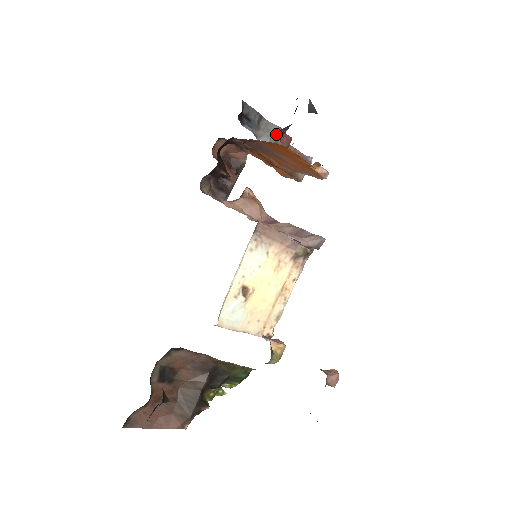
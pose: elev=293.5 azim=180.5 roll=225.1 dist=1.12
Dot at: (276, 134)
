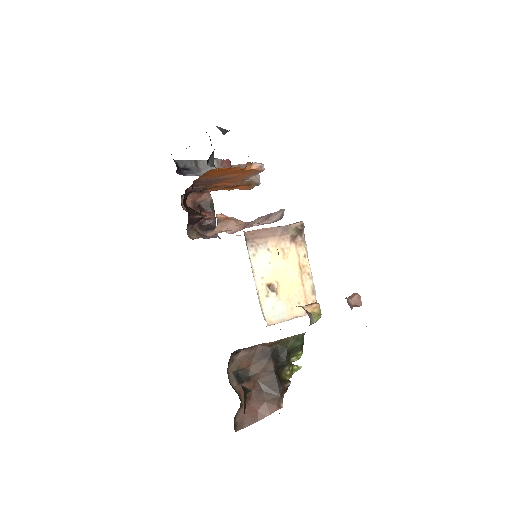
Dot at: occluded
